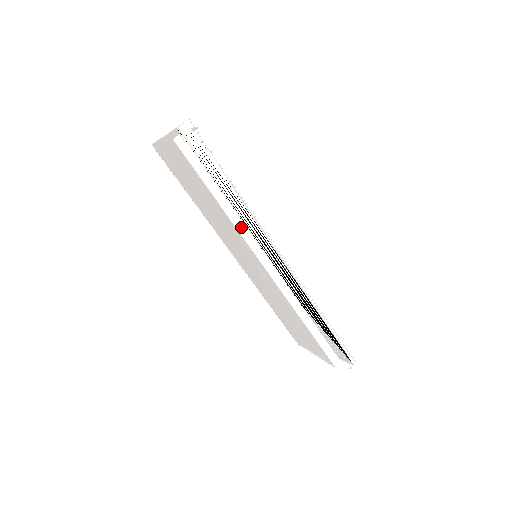
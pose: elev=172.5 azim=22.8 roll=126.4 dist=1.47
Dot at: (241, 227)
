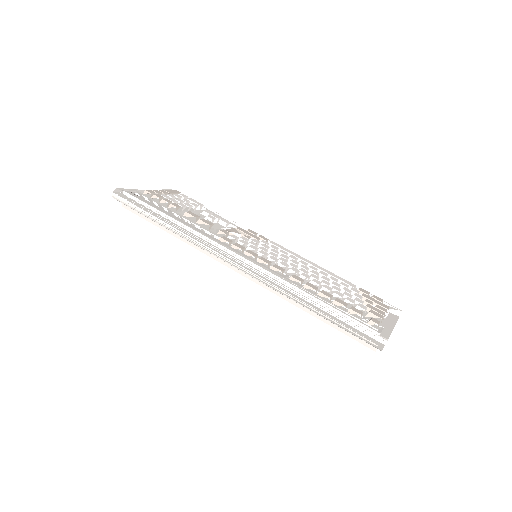
Dot at: (197, 246)
